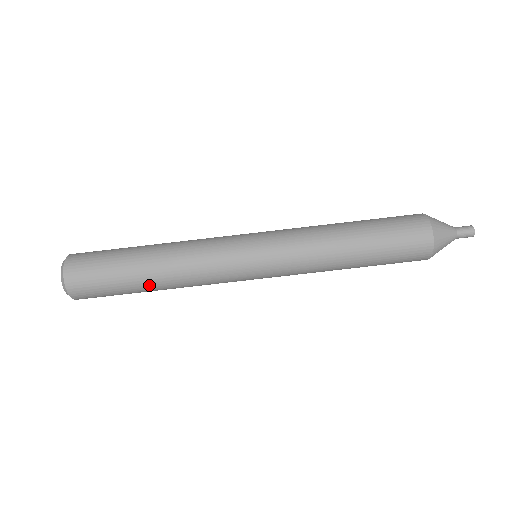
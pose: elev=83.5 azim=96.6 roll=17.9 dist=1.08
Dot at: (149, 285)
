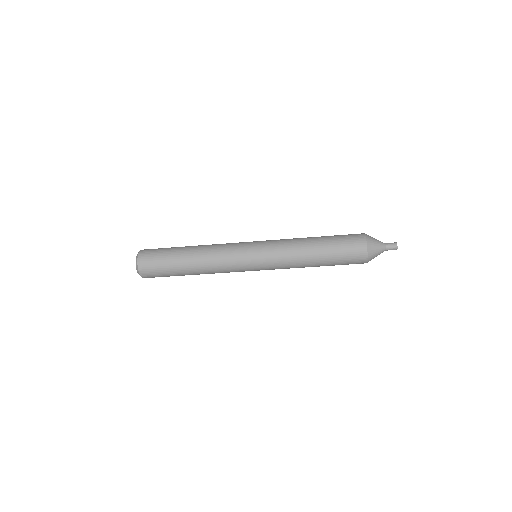
Dot at: (189, 272)
